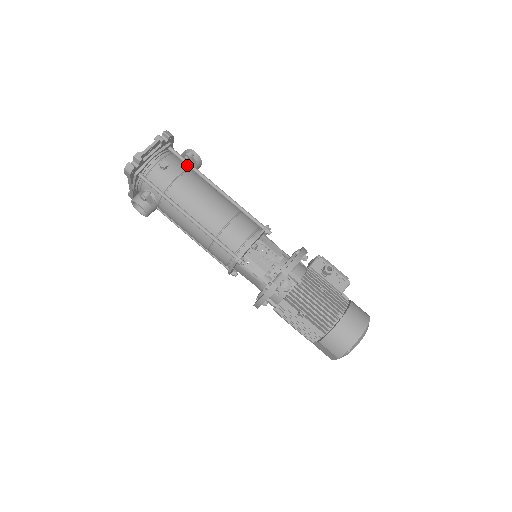
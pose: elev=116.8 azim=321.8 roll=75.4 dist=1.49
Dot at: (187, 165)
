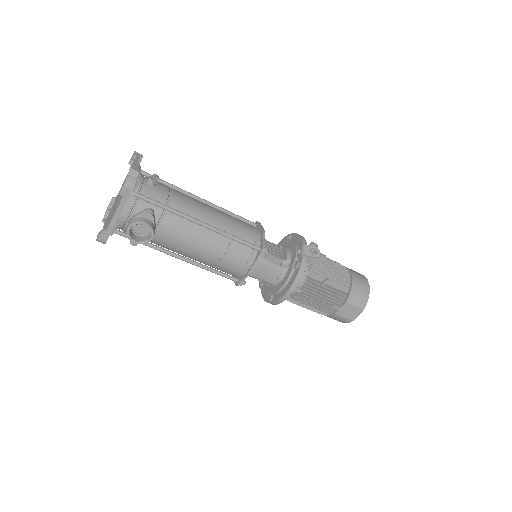
Dot at: (165, 184)
